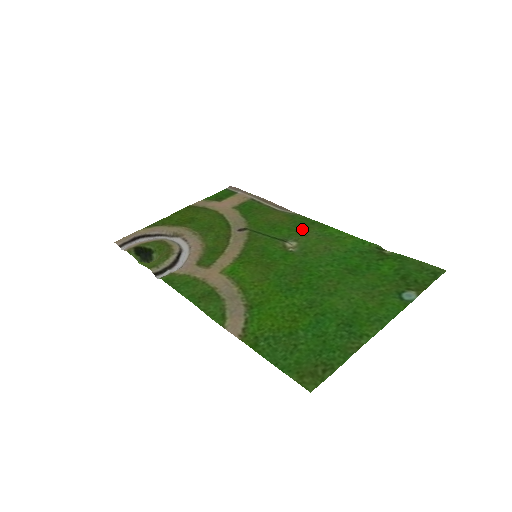
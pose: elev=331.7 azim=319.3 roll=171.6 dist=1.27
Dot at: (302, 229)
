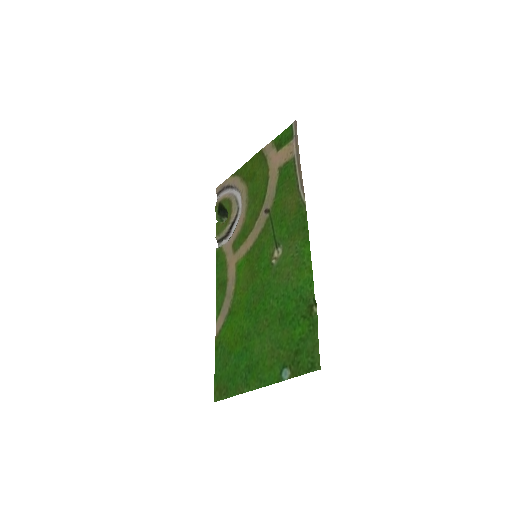
Dot at: (293, 234)
